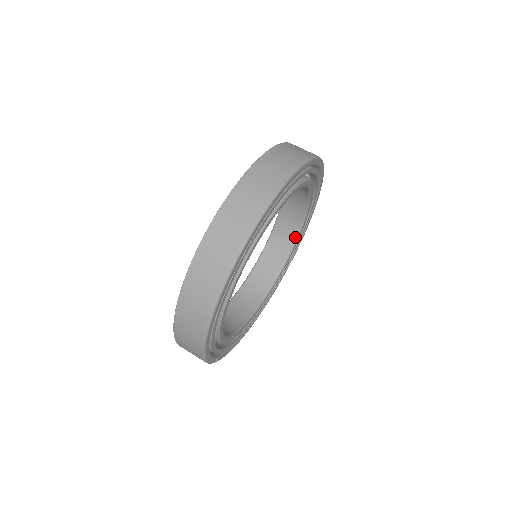
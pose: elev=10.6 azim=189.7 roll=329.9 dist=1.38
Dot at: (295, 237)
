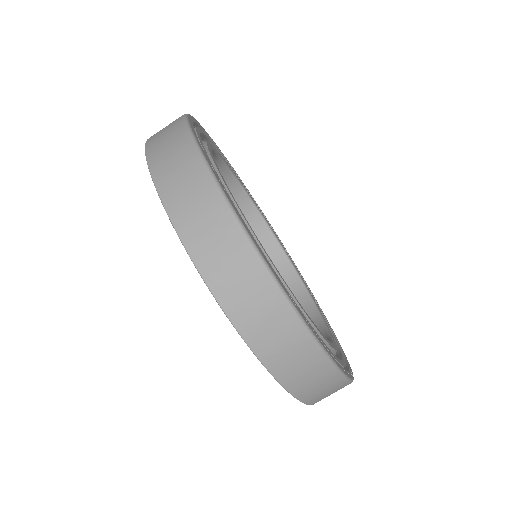
Dot at: (265, 226)
